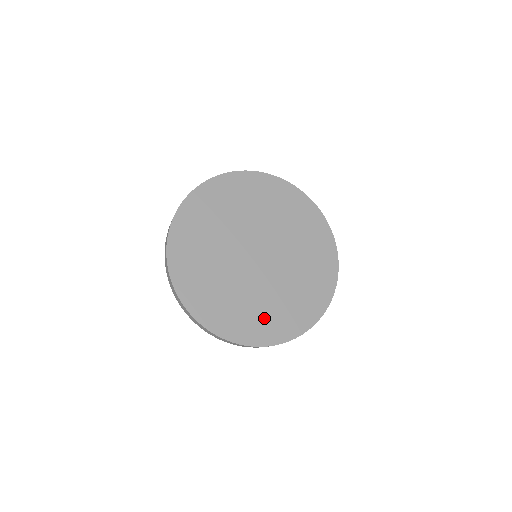
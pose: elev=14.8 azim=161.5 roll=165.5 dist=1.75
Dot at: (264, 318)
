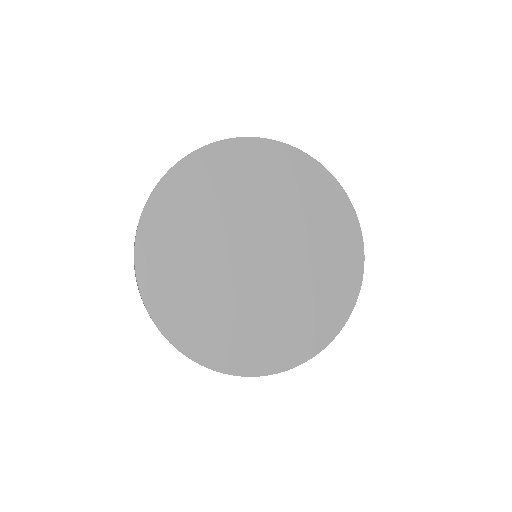
Dot at: (203, 321)
